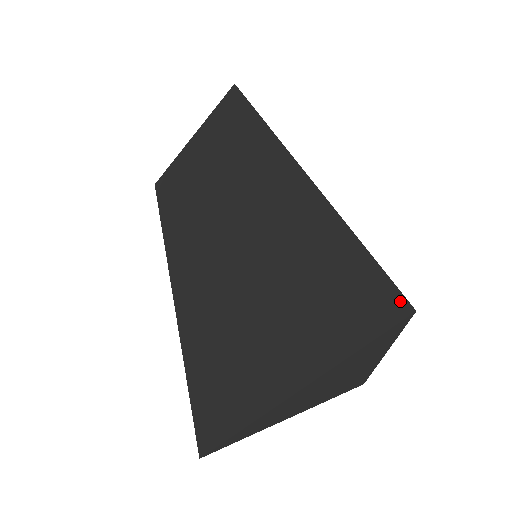
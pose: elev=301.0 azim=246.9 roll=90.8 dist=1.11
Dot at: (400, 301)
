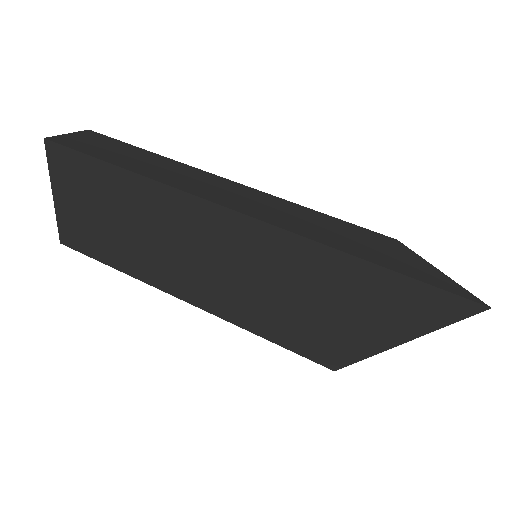
Dot at: (472, 305)
